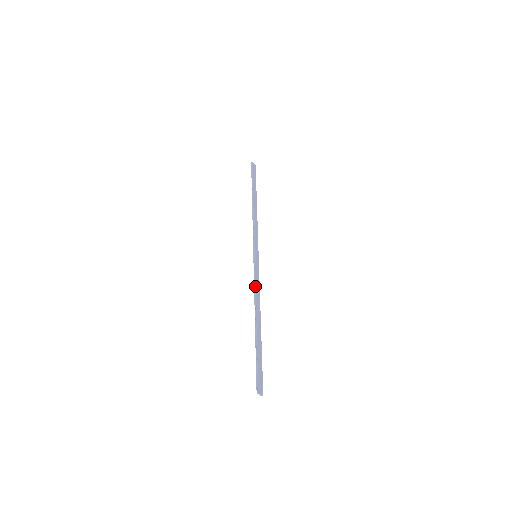
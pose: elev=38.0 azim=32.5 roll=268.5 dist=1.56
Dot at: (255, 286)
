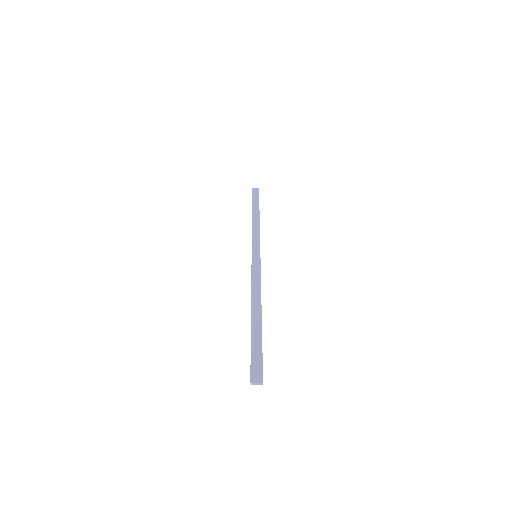
Dot at: (251, 282)
